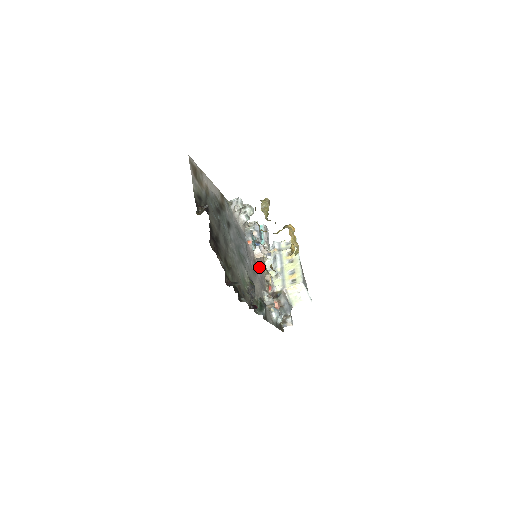
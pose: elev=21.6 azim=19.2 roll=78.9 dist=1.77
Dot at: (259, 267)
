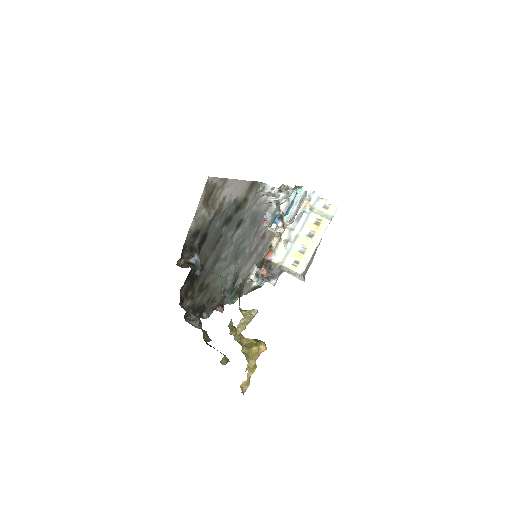
Dot at: (267, 237)
